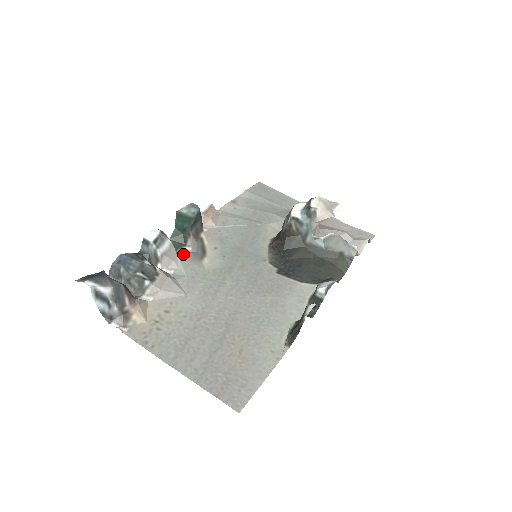
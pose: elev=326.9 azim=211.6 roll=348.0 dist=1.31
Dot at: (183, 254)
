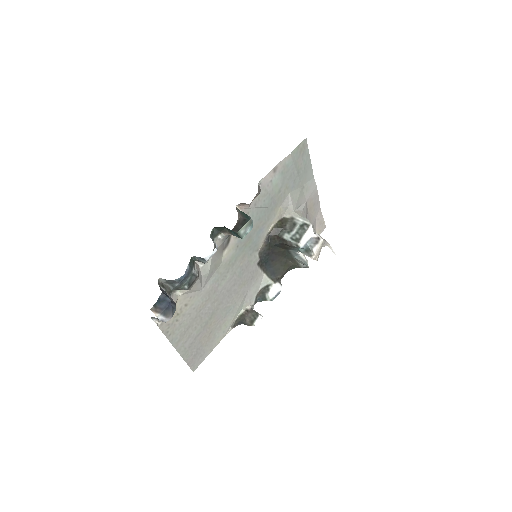
Dot at: occluded
